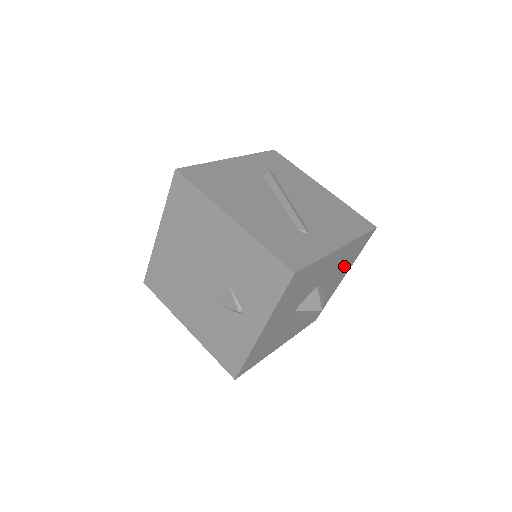
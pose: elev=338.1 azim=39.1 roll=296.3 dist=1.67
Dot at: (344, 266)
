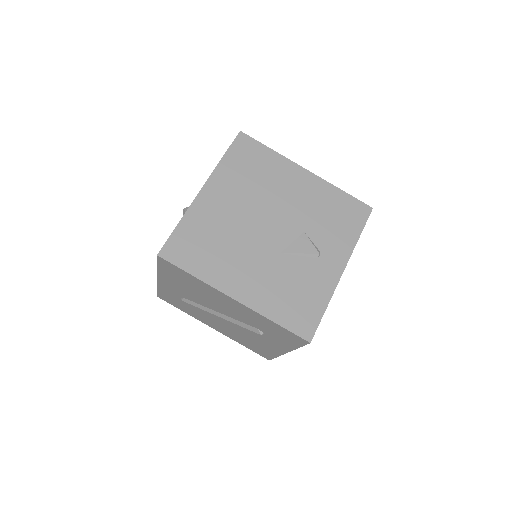
Dot at: occluded
